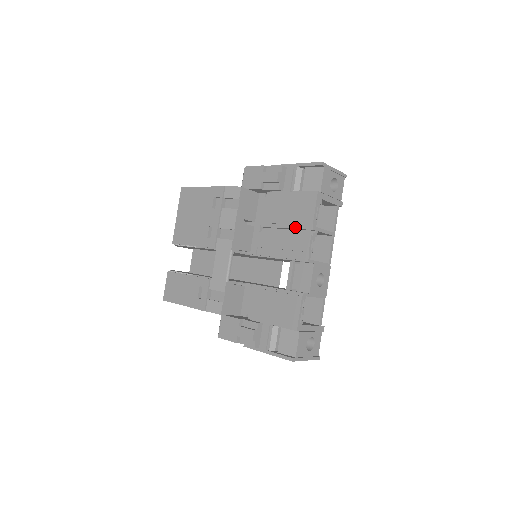
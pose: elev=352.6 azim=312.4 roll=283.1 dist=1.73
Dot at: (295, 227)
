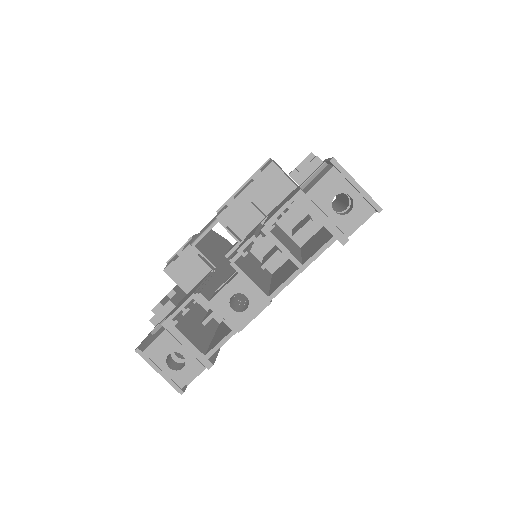
Dot at: occluded
